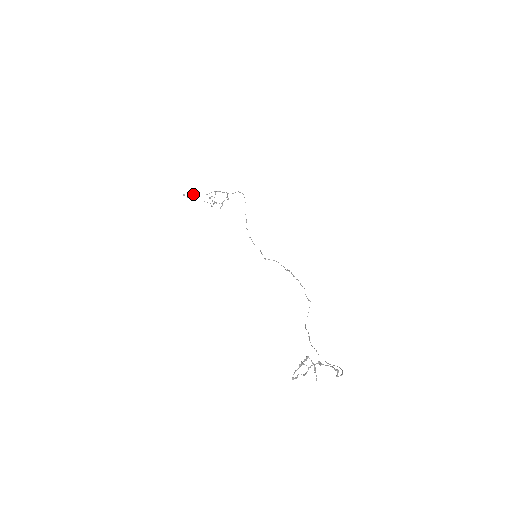
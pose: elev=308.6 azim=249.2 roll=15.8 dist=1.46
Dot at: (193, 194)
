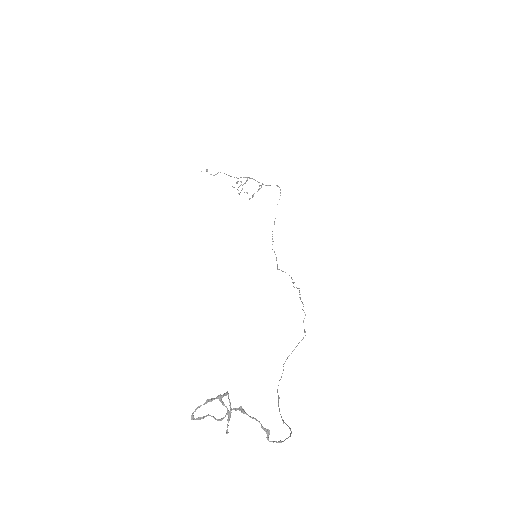
Dot at: (218, 172)
